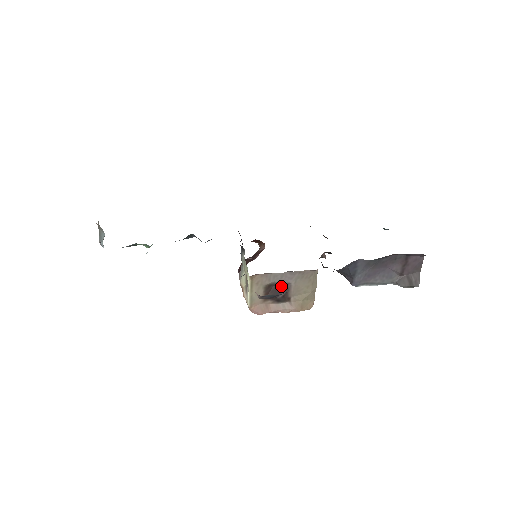
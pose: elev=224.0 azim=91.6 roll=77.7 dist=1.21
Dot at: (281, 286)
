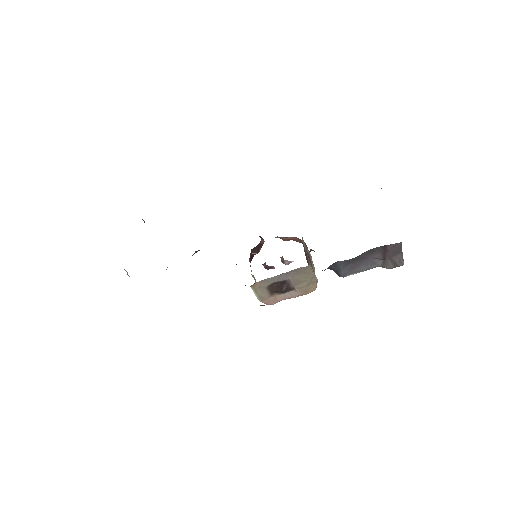
Dot at: (281, 282)
